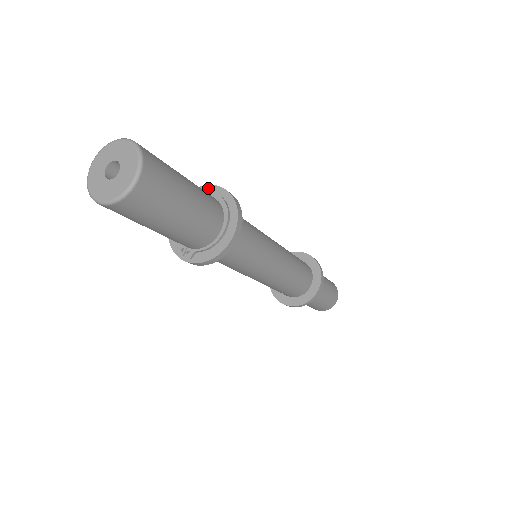
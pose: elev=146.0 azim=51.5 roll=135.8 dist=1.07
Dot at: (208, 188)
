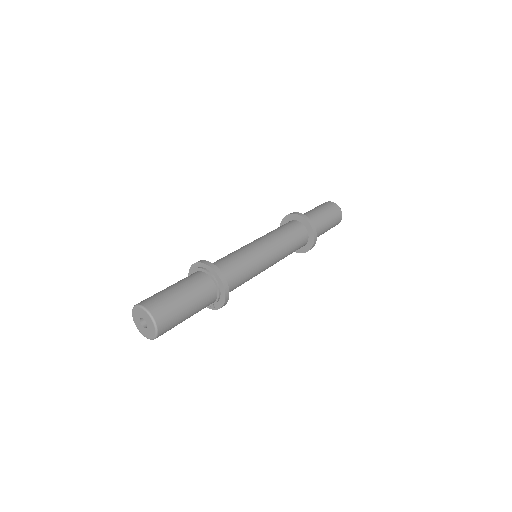
Dot at: (196, 265)
